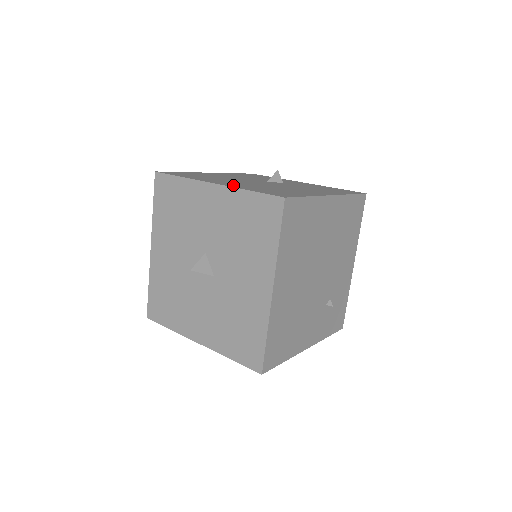
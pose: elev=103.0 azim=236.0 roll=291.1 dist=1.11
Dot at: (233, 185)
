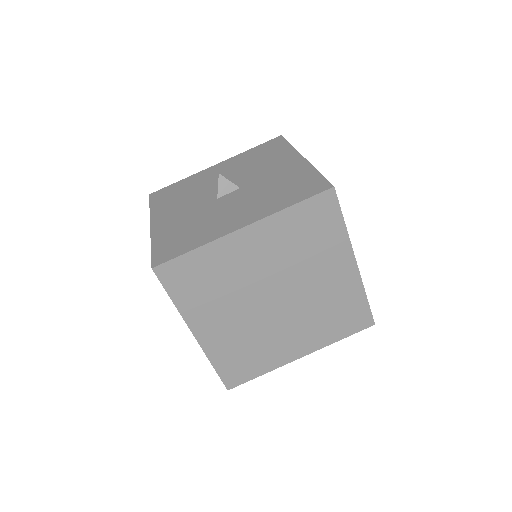
Dot at: occluded
